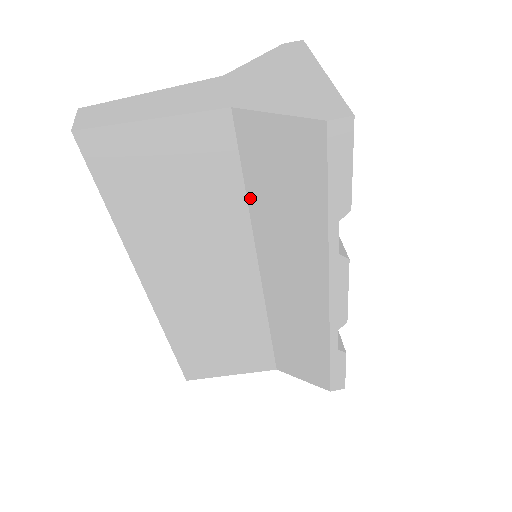
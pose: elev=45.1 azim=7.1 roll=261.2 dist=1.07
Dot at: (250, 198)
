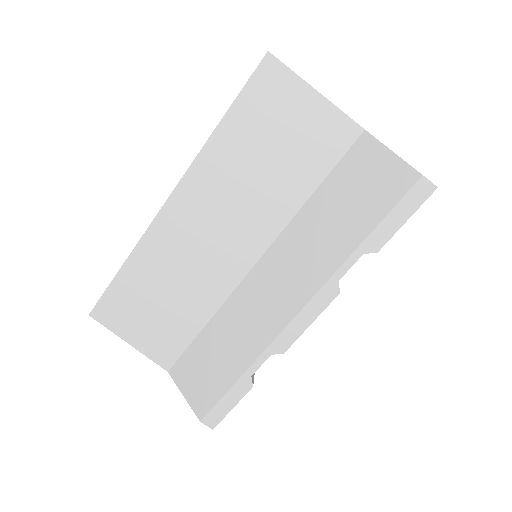
Dot at: (313, 197)
